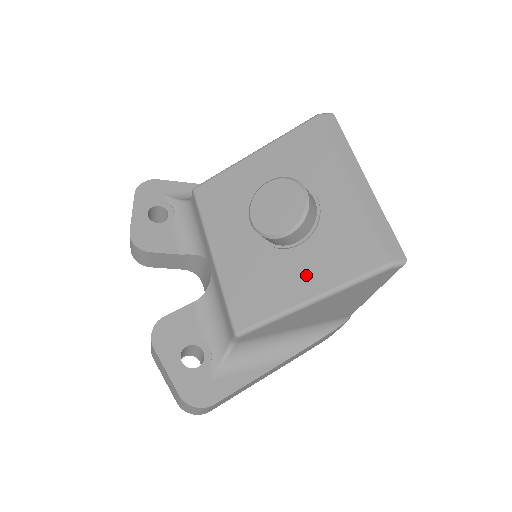
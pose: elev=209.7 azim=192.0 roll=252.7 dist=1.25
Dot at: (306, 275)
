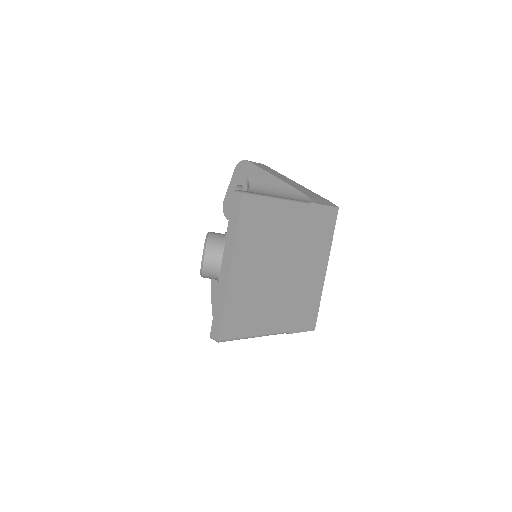
Dot at: occluded
